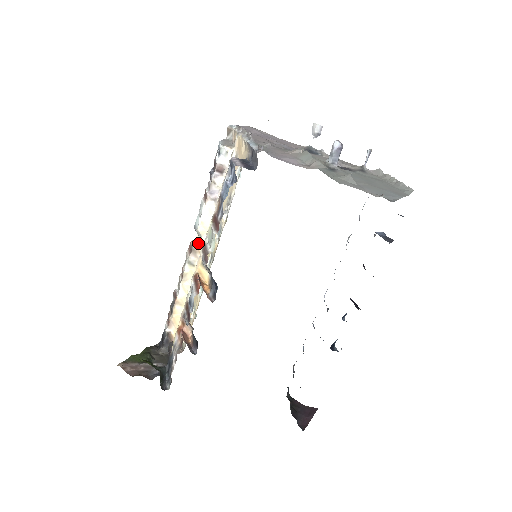
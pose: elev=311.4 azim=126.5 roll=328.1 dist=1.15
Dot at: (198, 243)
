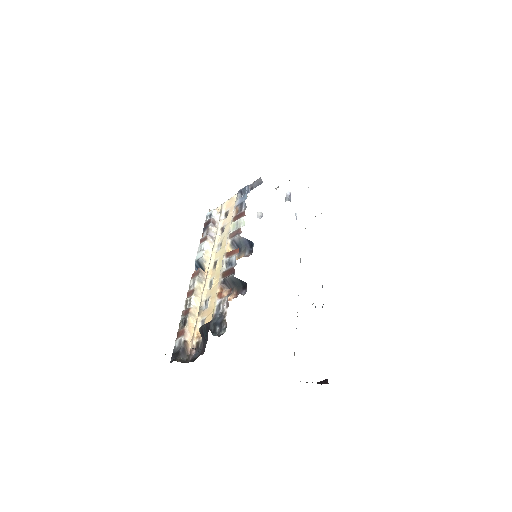
Dot at: occluded
